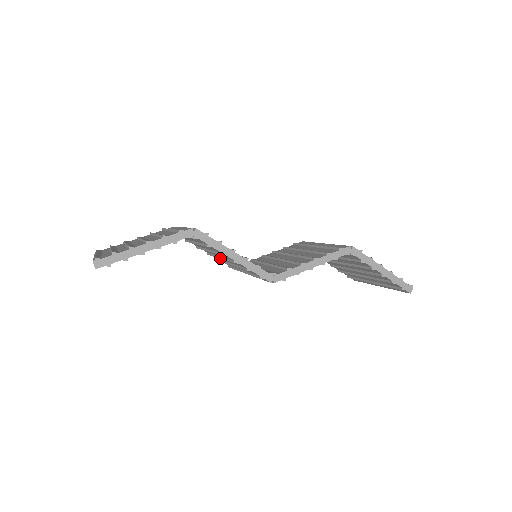
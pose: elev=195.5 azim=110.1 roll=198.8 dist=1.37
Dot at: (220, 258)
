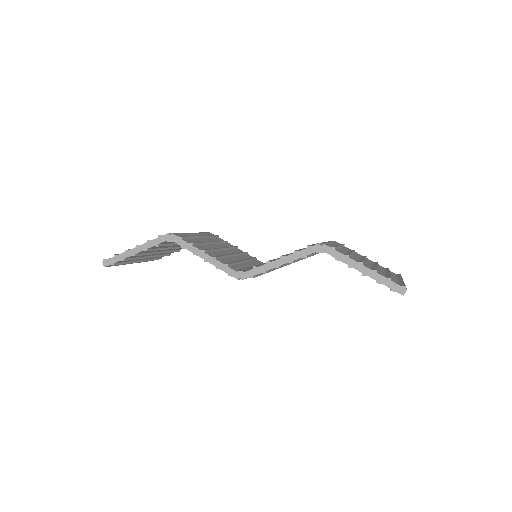
Dot at: occluded
